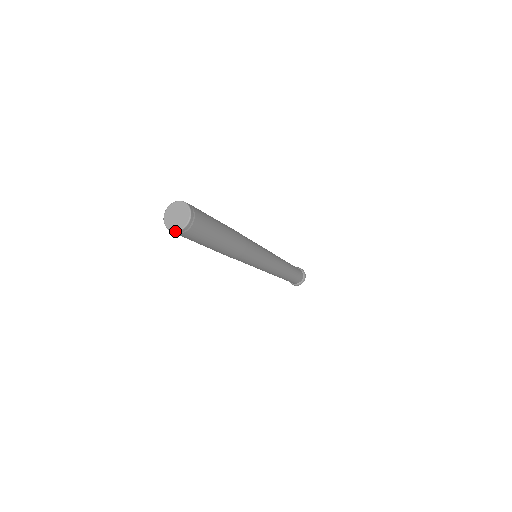
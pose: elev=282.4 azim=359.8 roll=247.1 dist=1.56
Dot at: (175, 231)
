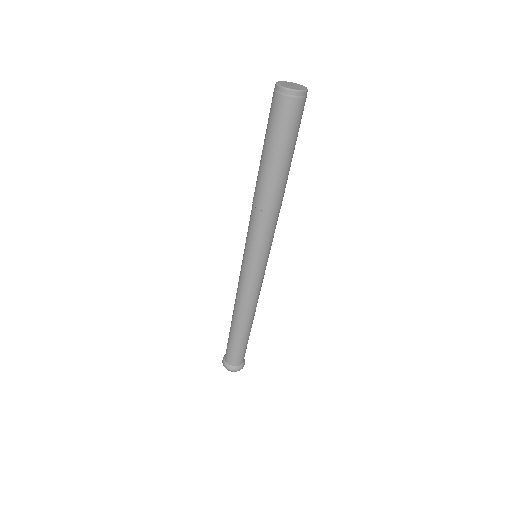
Dot at: (283, 87)
